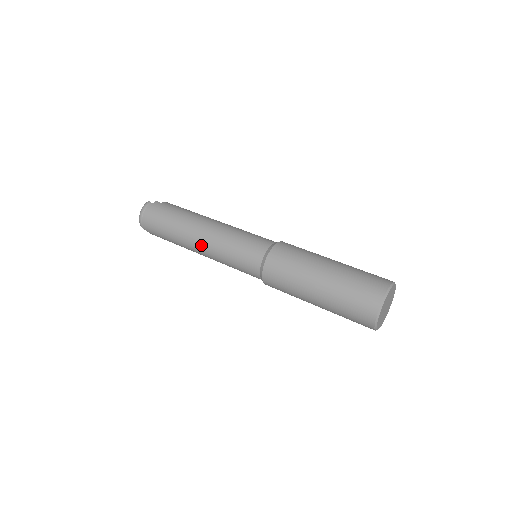
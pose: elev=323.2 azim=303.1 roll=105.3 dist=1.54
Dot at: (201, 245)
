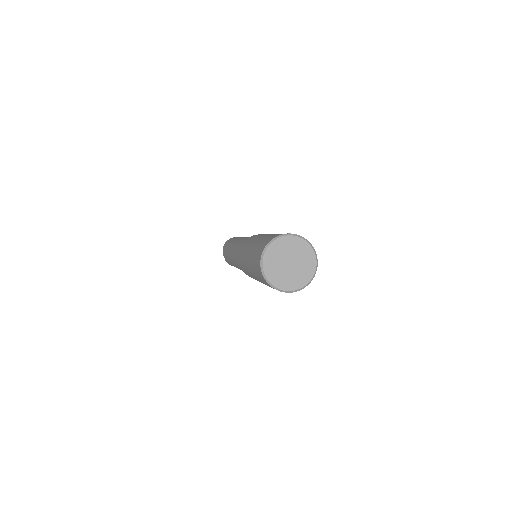
Dot at: occluded
